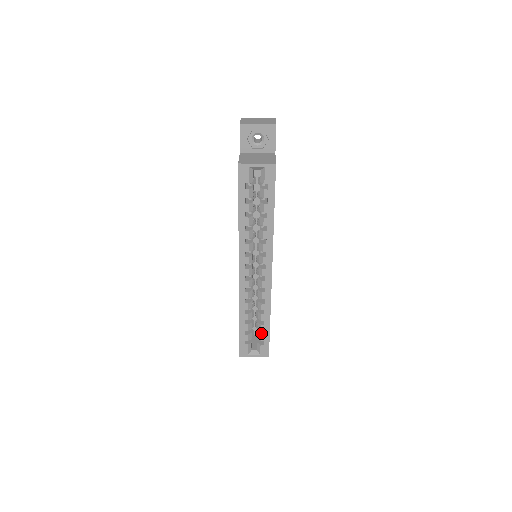
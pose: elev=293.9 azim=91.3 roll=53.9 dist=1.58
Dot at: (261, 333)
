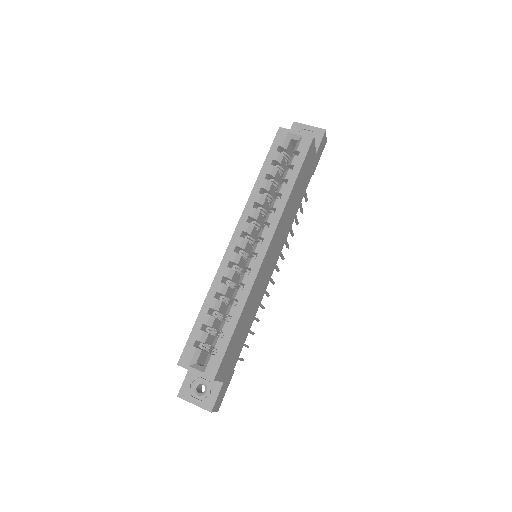
Dot at: (220, 337)
